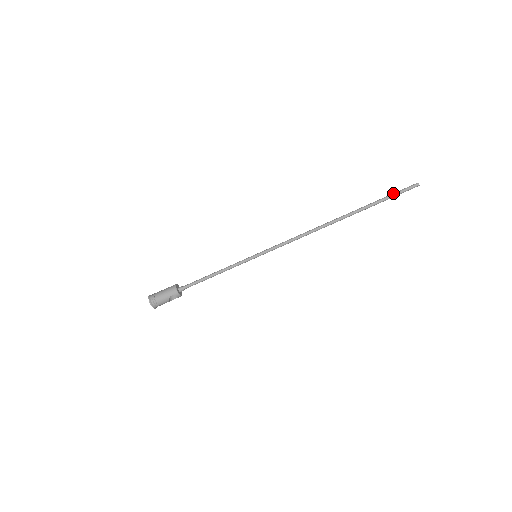
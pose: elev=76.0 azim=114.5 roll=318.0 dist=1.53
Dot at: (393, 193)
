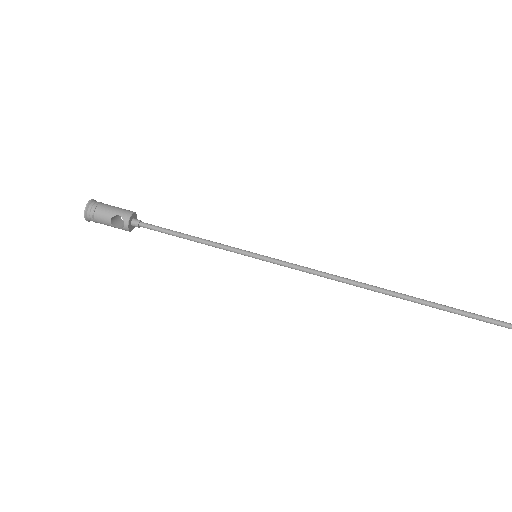
Dot at: occluded
